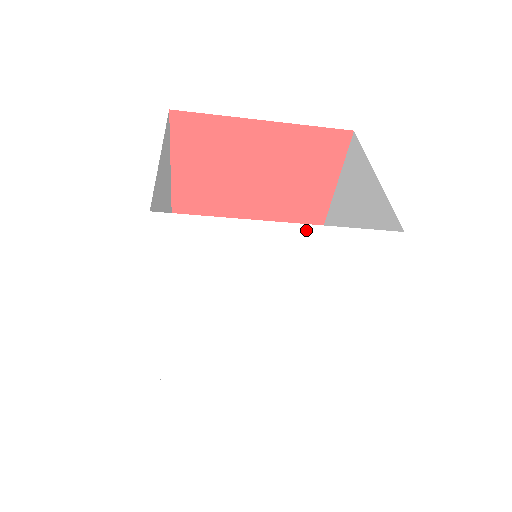
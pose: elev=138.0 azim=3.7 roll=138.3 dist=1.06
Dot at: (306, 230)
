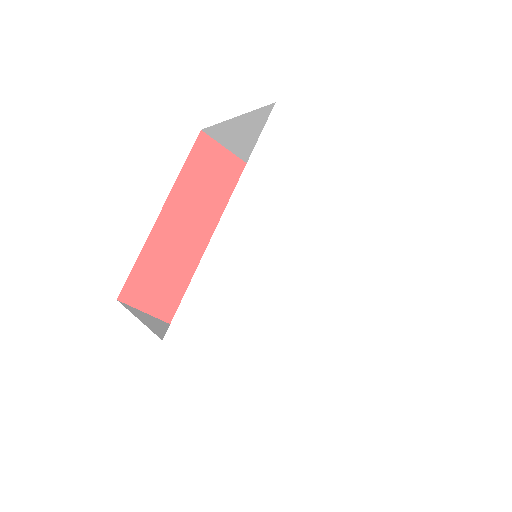
Dot at: (358, 180)
